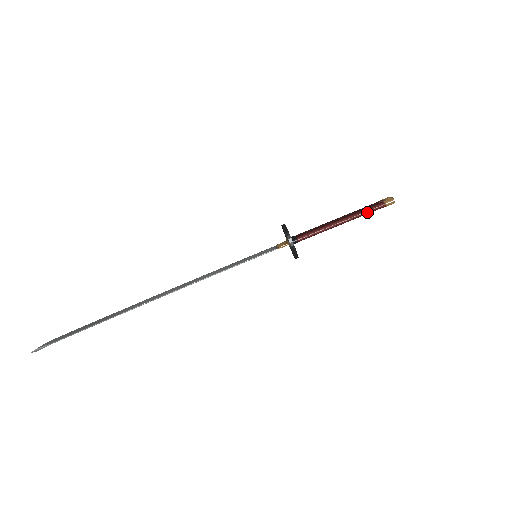
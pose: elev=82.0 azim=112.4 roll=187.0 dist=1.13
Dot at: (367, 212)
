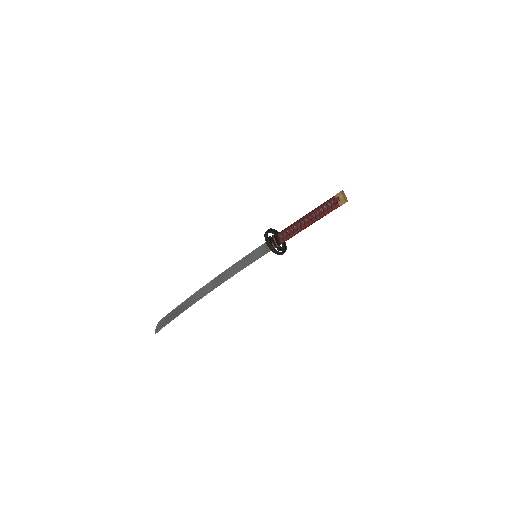
Dot at: occluded
